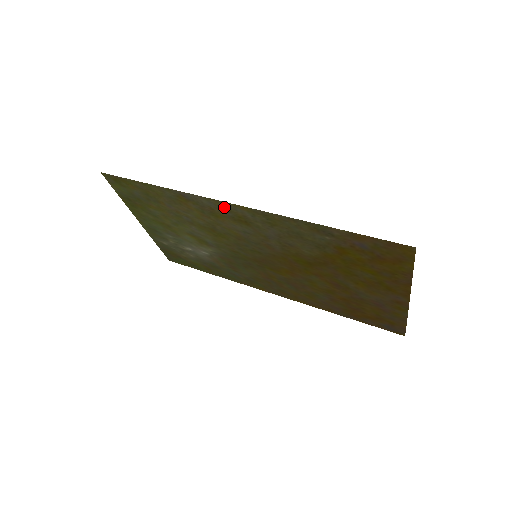
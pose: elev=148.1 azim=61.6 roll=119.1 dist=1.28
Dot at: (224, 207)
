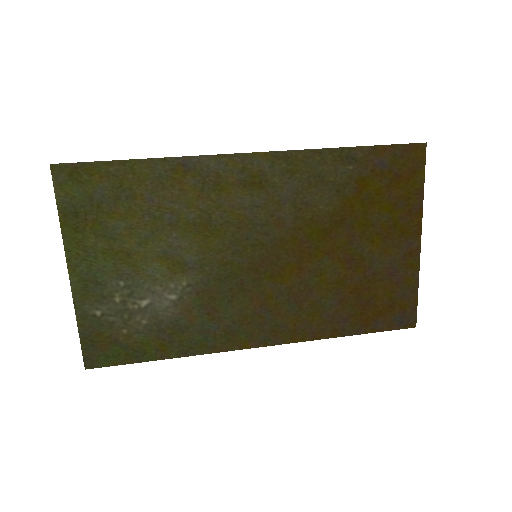
Dot at: (237, 165)
